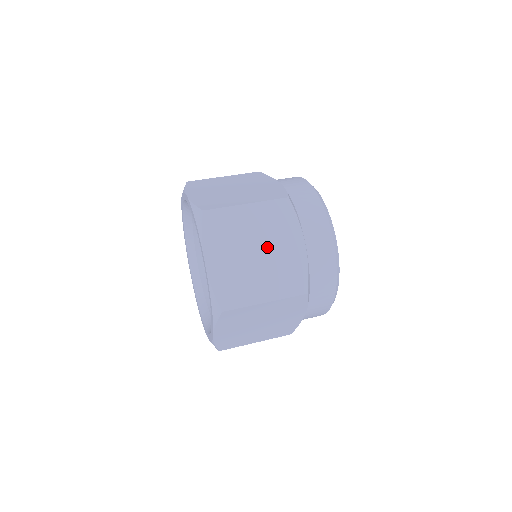
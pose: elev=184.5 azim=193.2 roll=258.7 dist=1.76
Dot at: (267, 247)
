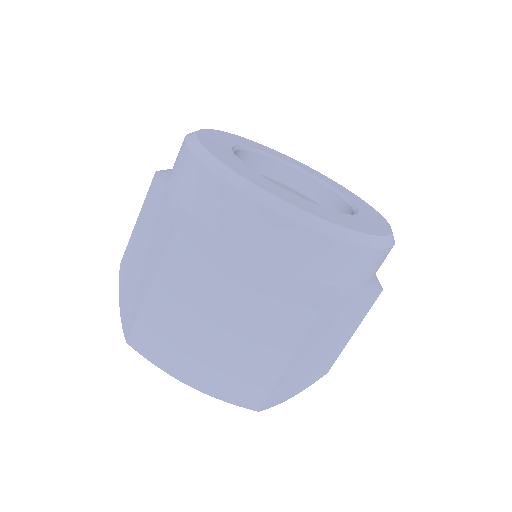
Dot at: (331, 335)
